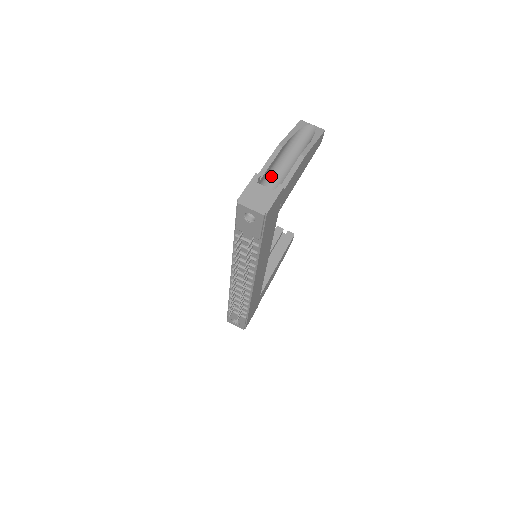
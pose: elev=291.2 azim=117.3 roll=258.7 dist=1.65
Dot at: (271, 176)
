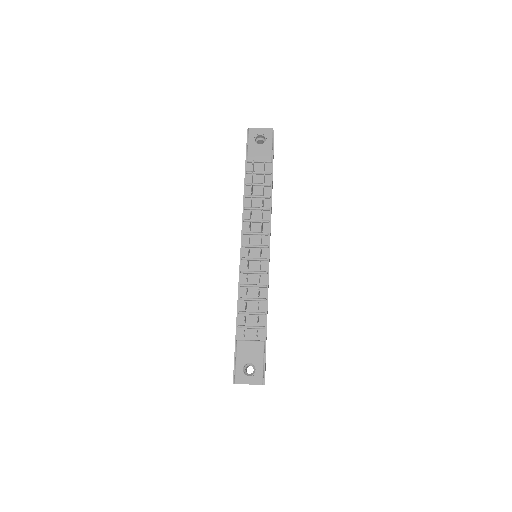
Dot at: occluded
